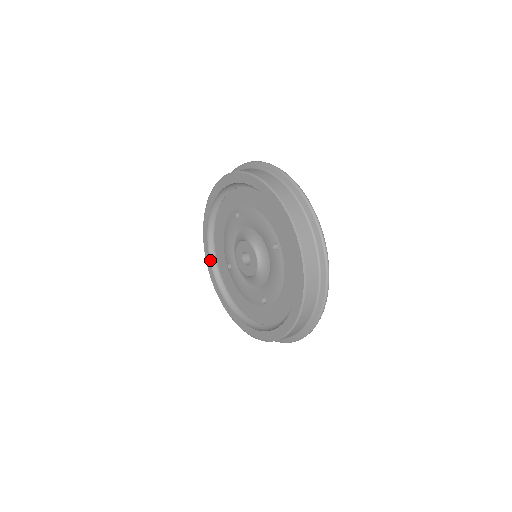
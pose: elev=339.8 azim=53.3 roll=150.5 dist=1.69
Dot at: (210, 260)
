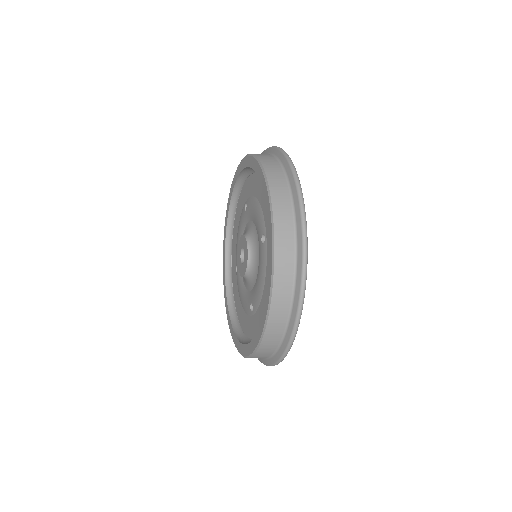
Dot at: (225, 263)
